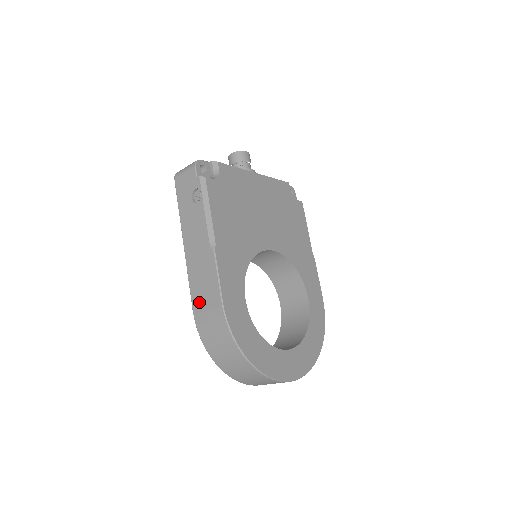
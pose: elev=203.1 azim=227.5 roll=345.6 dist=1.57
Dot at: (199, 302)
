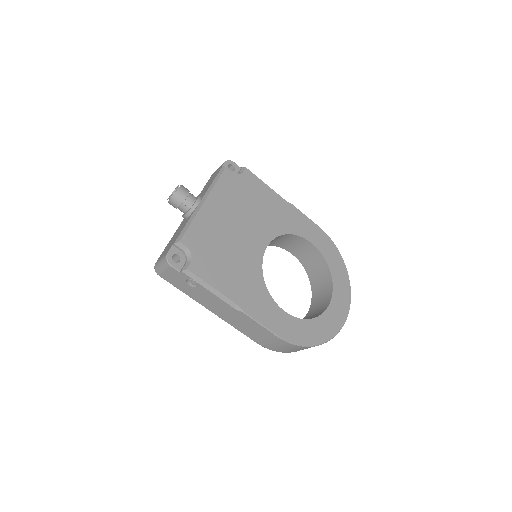
Dot at: (257, 338)
